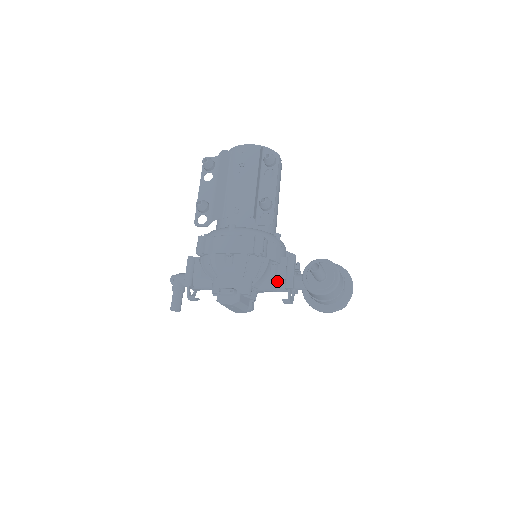
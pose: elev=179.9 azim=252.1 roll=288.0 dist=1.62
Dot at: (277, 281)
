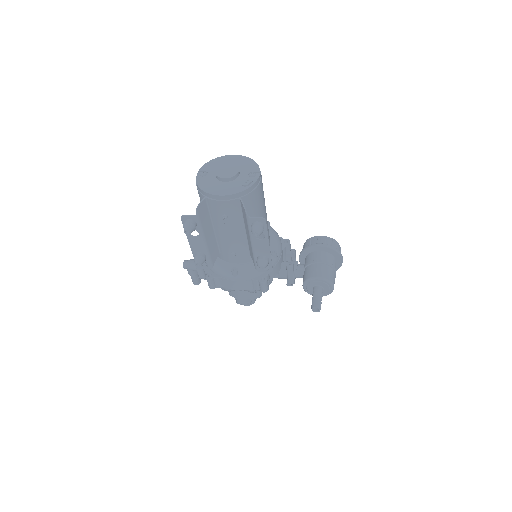
Dot at: (280, 278)
